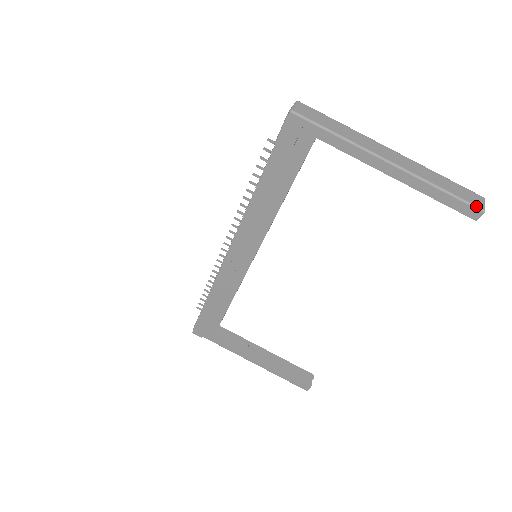
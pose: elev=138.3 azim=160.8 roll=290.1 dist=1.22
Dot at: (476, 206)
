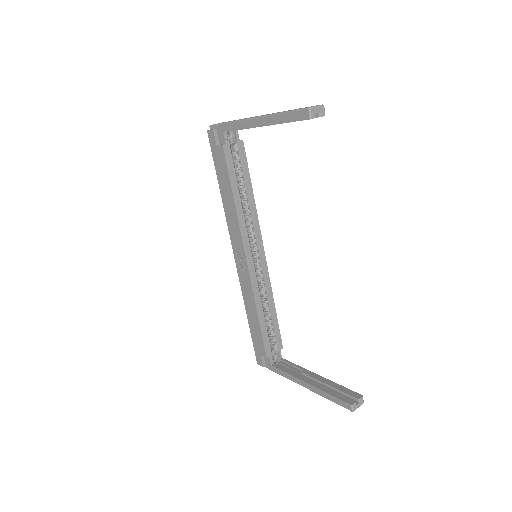
Dot at: (303, 108)
